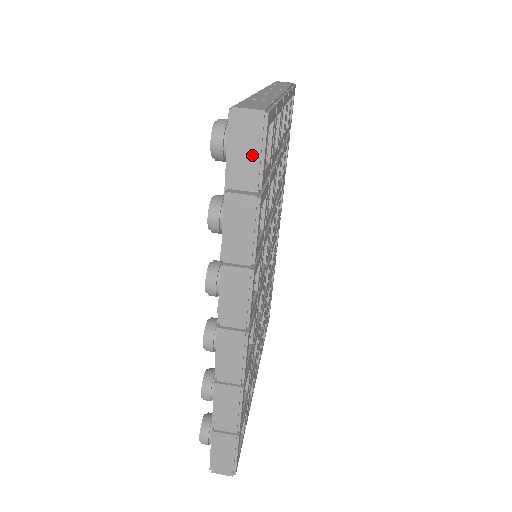
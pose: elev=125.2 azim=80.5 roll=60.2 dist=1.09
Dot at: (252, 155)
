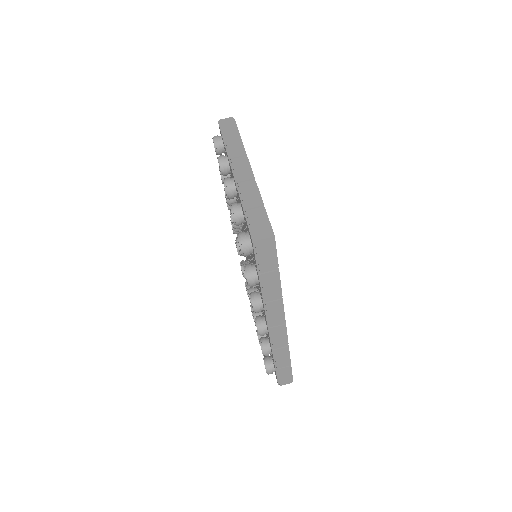
Dot at: (270, 256)
